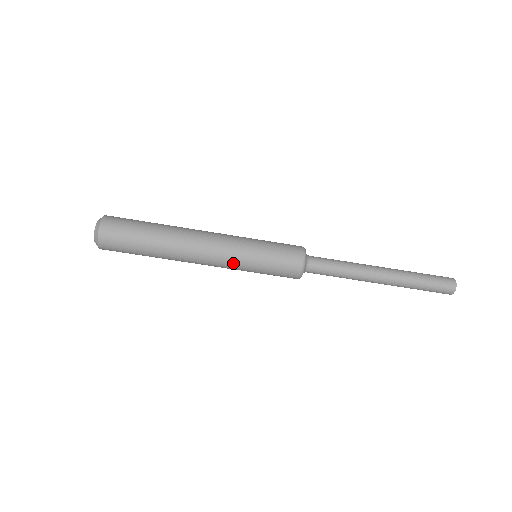
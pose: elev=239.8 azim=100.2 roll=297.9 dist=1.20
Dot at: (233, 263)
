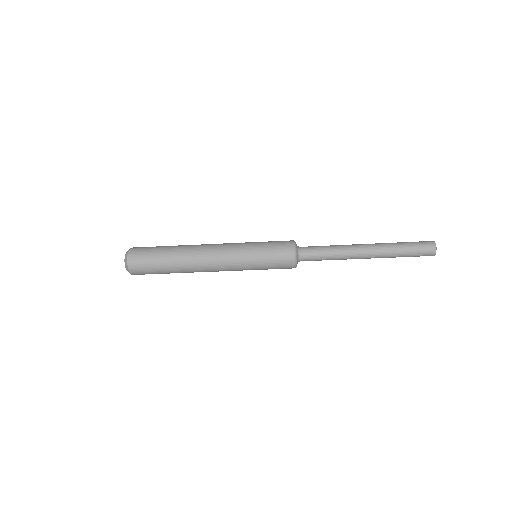
Dot at: occluded
